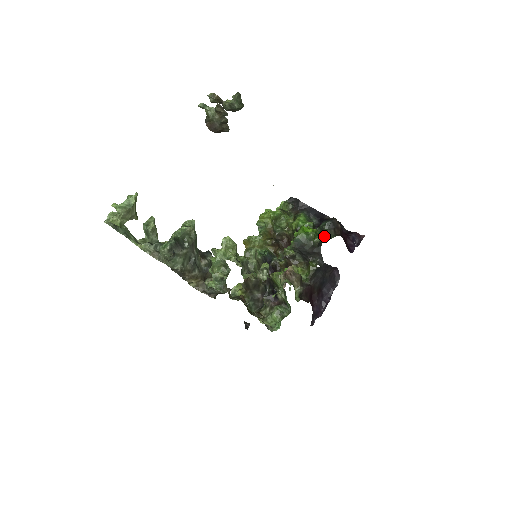
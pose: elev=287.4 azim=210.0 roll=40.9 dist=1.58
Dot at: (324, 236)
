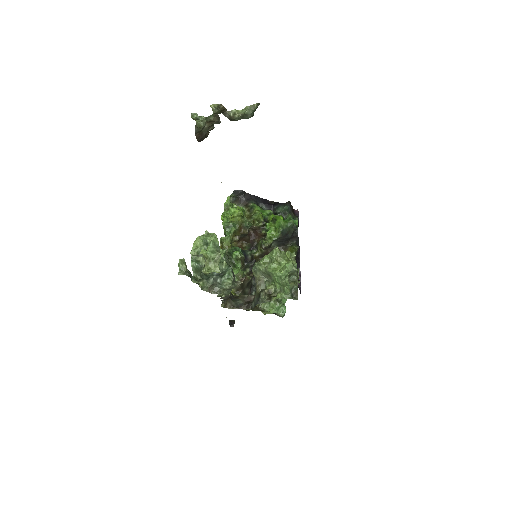
Dot at: (294, 220)
